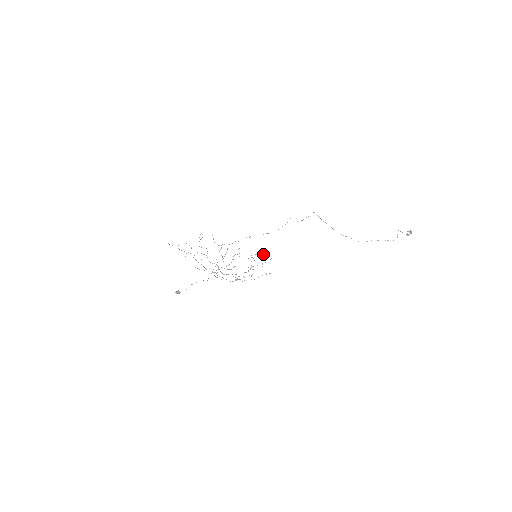
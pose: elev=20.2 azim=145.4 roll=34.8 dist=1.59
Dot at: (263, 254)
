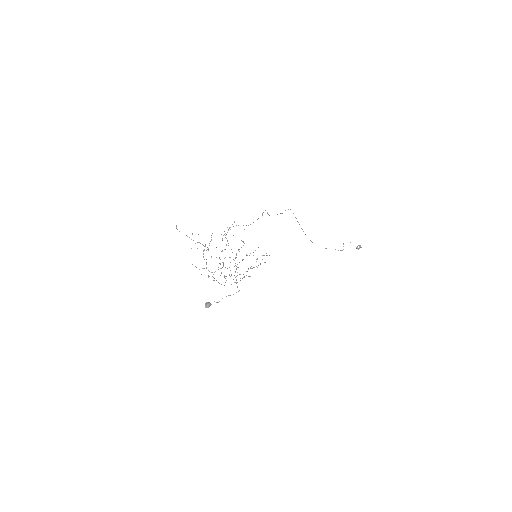
Dot at: occluded
